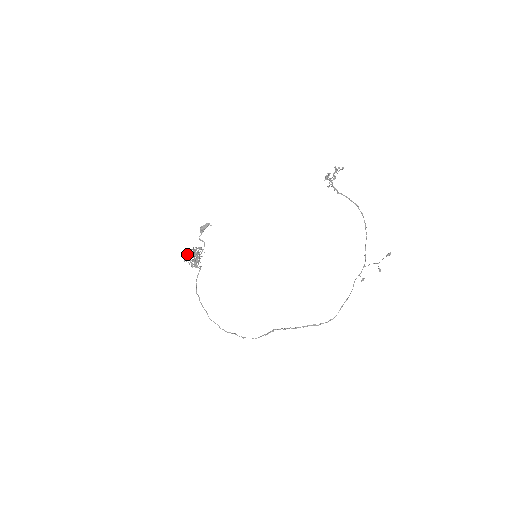
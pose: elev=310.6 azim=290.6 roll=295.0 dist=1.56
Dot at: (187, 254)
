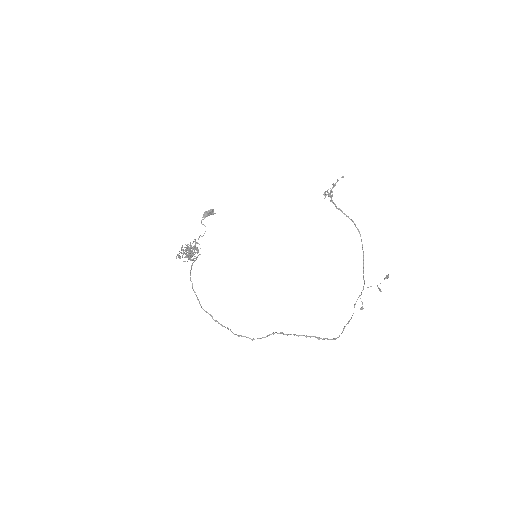
Dot at: occluded
